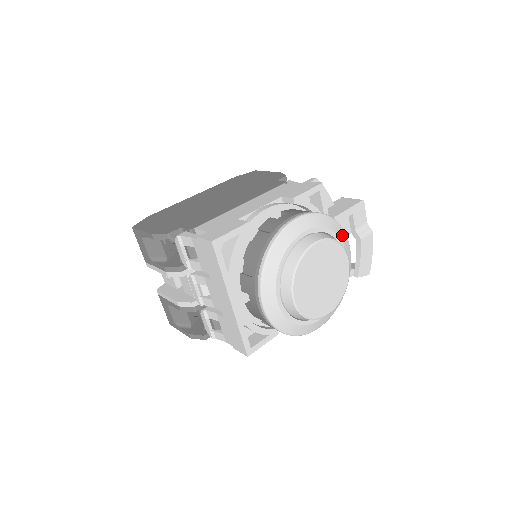
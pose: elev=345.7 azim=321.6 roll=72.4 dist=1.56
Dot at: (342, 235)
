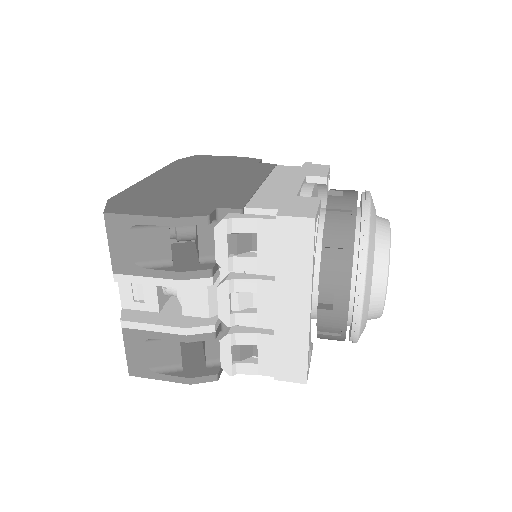
Dot at: occluded
